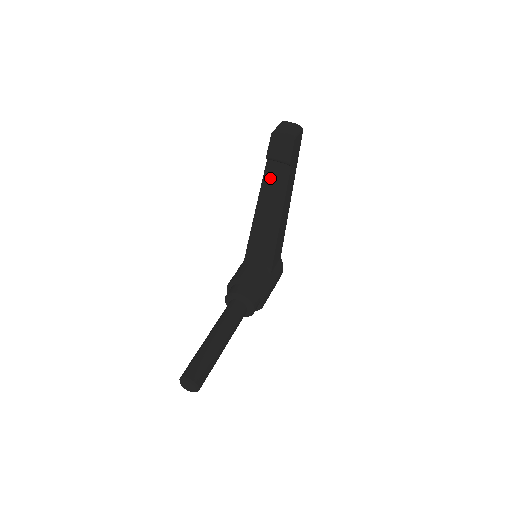
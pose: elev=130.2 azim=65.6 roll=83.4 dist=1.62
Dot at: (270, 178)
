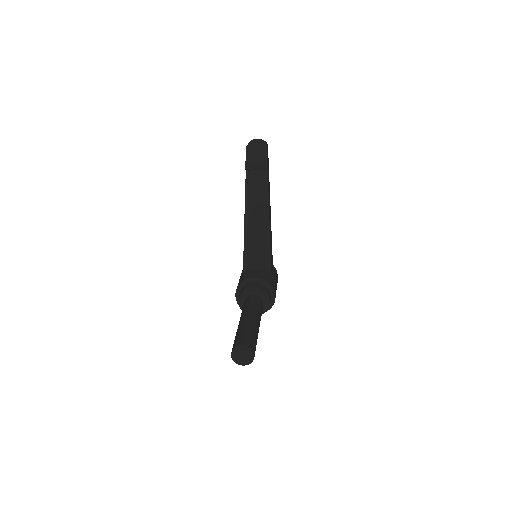
Dot at: (252, 186)
